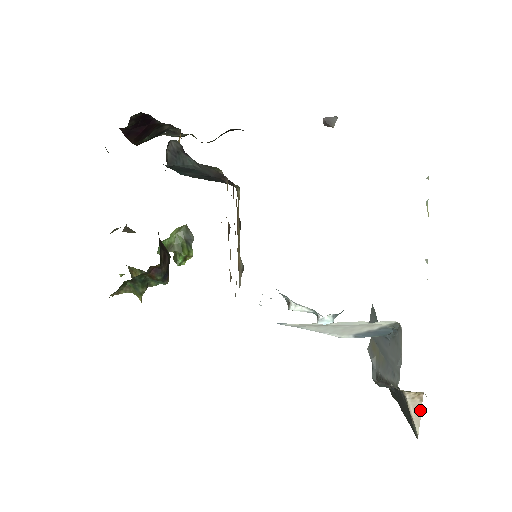
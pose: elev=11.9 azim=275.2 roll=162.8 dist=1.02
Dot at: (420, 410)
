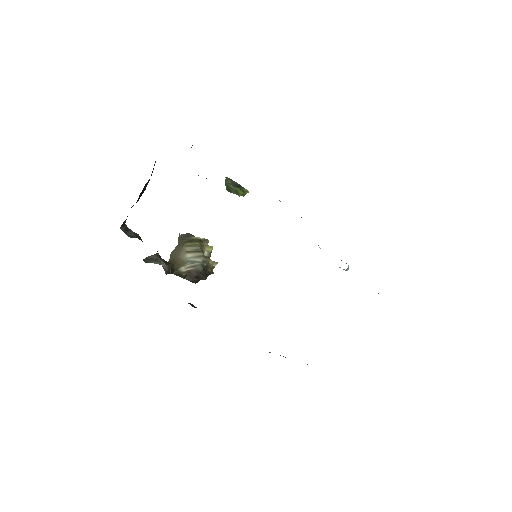
Dot at: occluded
